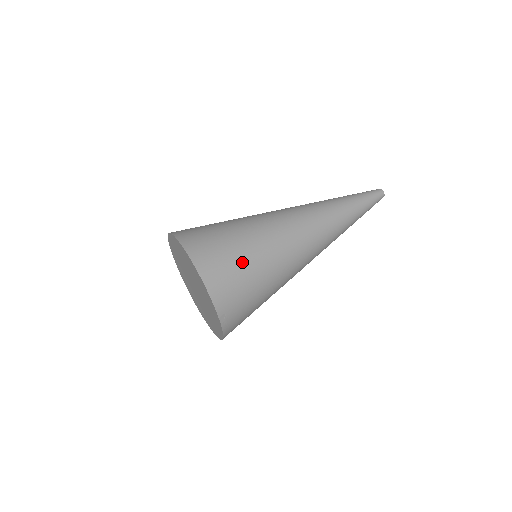
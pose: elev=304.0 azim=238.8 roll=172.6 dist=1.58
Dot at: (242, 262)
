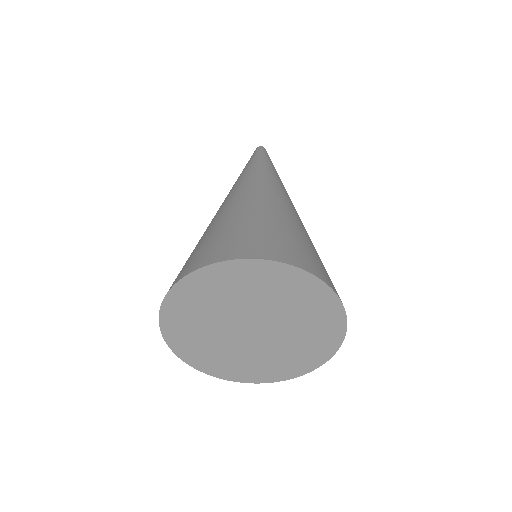
Dot at: occluded
